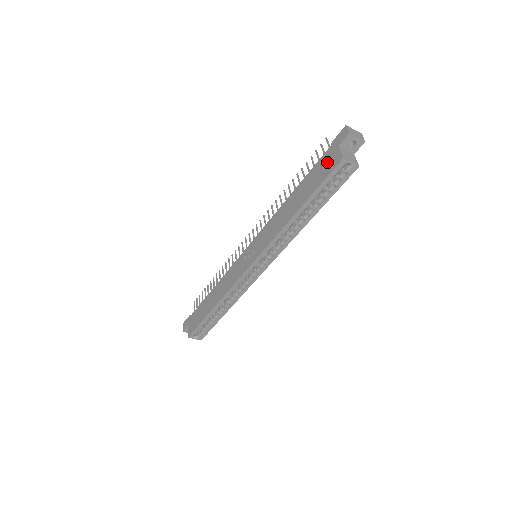
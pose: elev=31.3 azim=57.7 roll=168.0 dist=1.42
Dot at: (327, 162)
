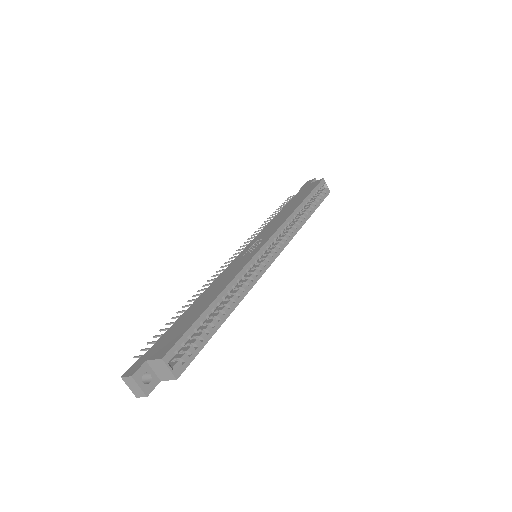
Dot at: (308, 187)
